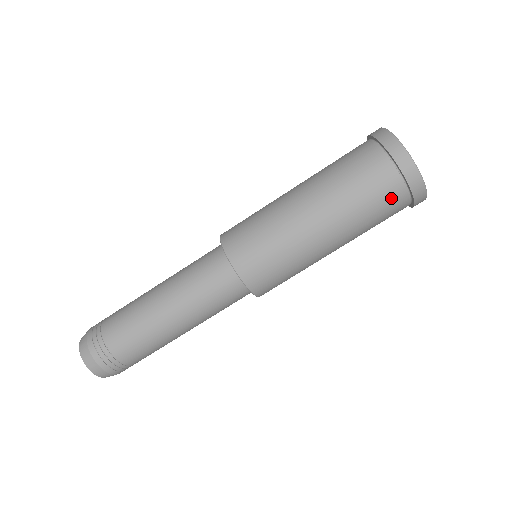
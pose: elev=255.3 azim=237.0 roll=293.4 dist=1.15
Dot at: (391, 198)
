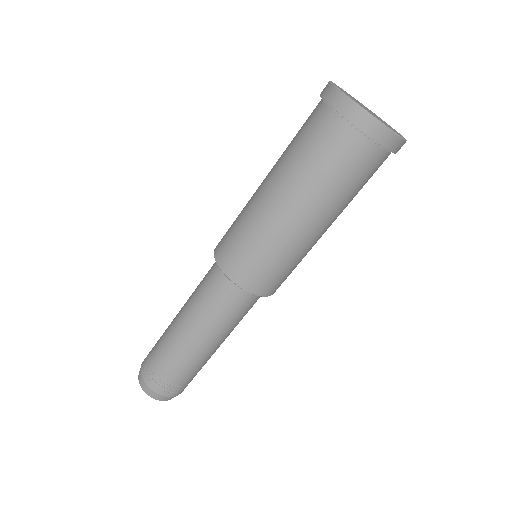
Dot at: (336, 141)
